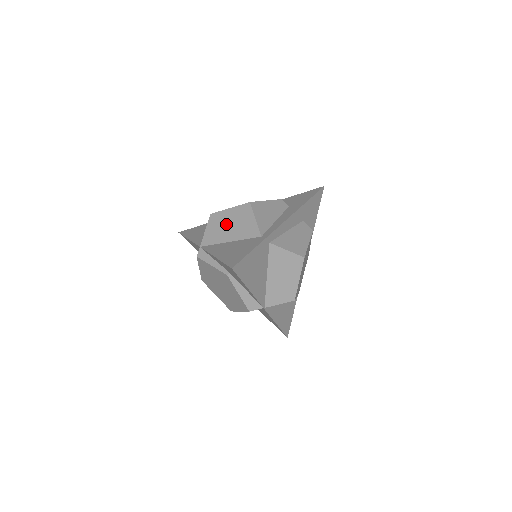
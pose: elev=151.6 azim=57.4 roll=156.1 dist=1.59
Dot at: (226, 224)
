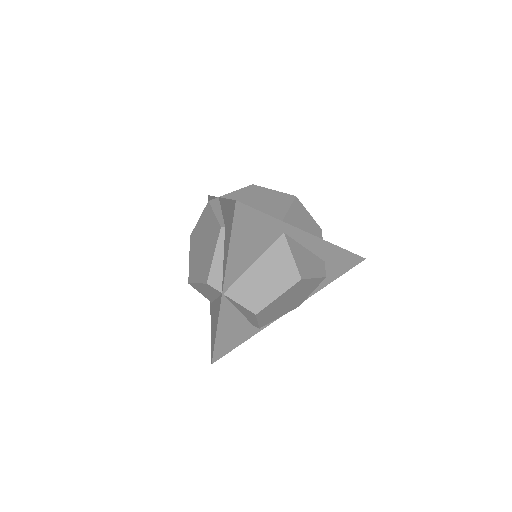
Dot at: (259, 197)
